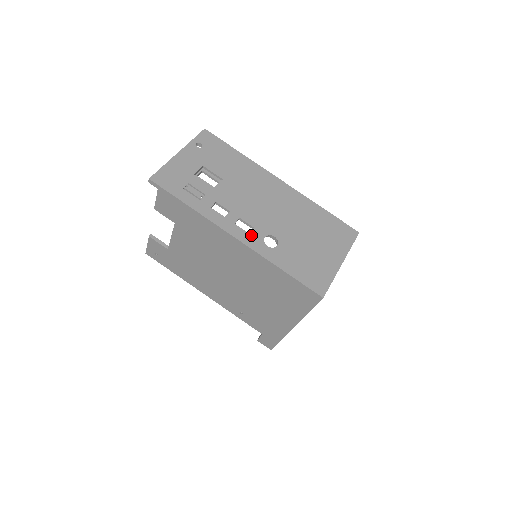
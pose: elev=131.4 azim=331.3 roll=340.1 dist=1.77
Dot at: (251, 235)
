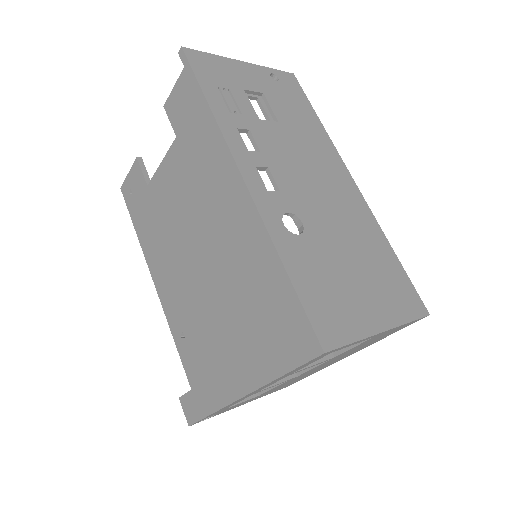
Dot at: (269, 194)
